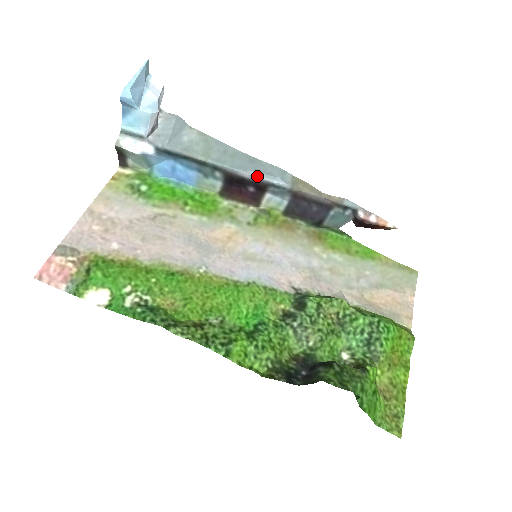
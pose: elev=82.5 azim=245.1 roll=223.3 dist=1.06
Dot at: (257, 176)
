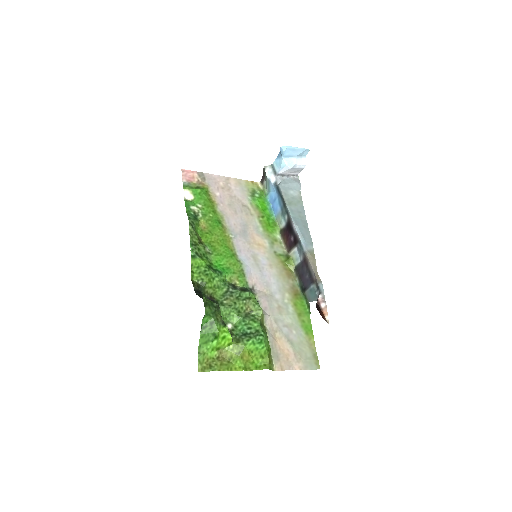
Dot at: (298, 231)
